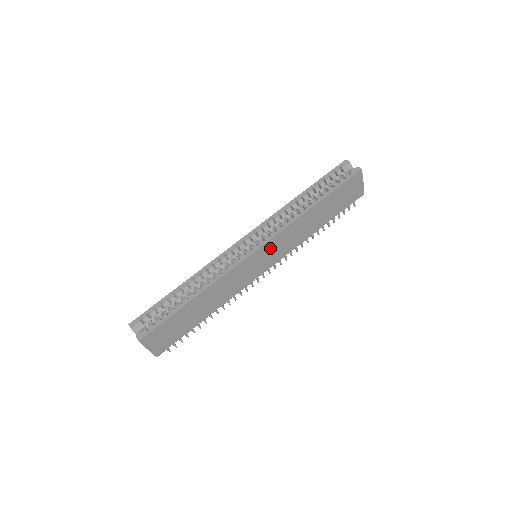
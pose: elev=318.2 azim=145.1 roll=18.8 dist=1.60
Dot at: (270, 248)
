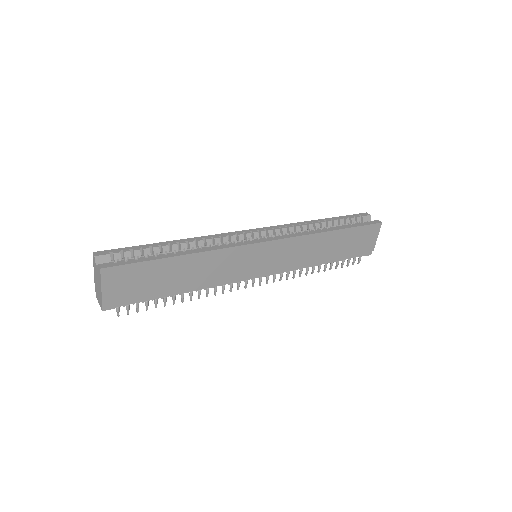
Dot at: (277, 250)
